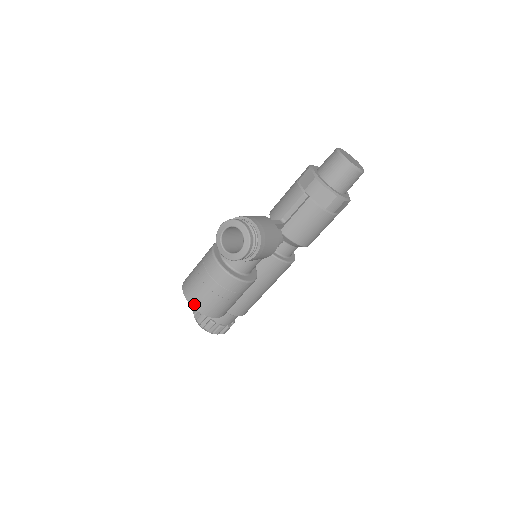
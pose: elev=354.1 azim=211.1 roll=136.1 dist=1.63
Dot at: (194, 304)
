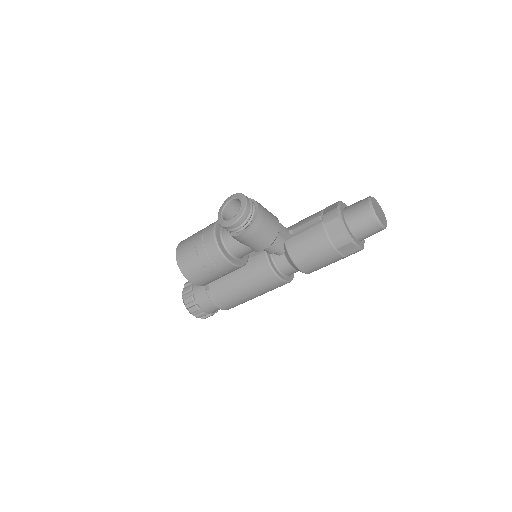
Dot at: (178, 256)
